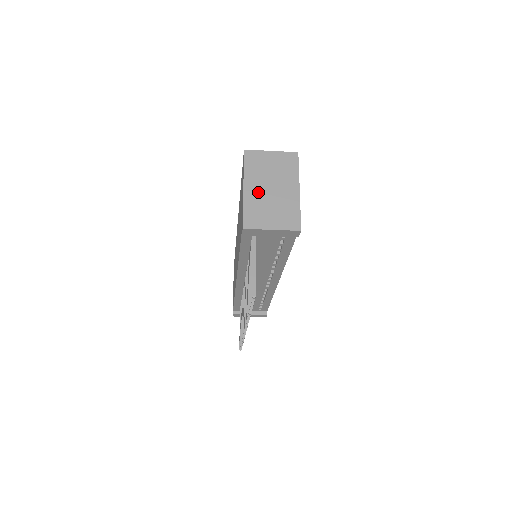
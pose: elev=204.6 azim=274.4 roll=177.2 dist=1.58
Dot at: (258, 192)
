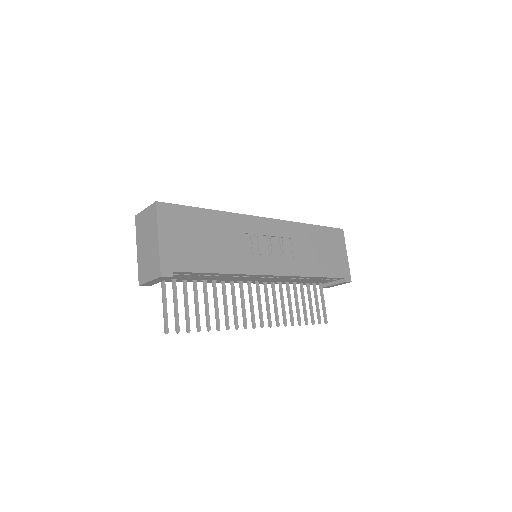
Dot at: (142, 251)
